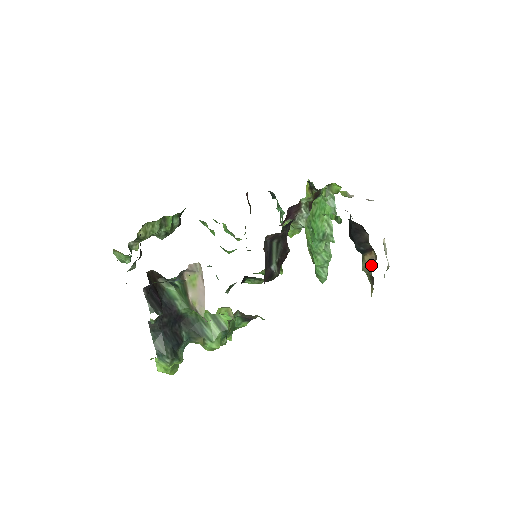
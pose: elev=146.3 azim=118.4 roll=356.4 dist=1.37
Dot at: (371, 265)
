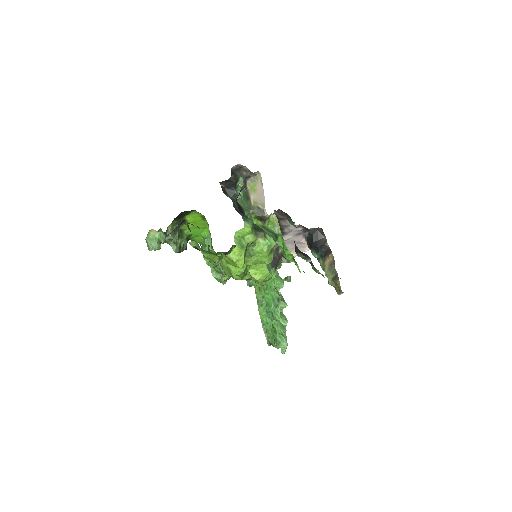
Dot at: (332, 265)
